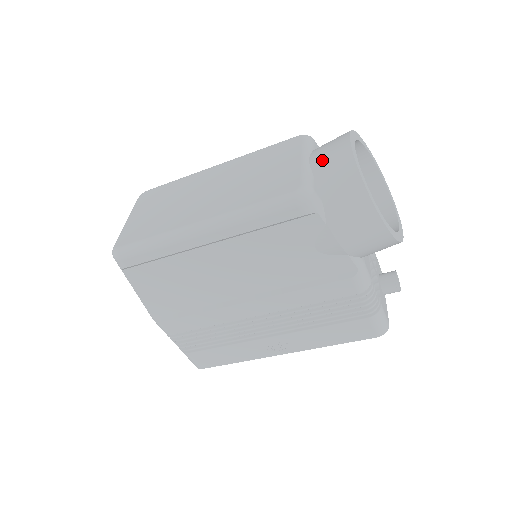
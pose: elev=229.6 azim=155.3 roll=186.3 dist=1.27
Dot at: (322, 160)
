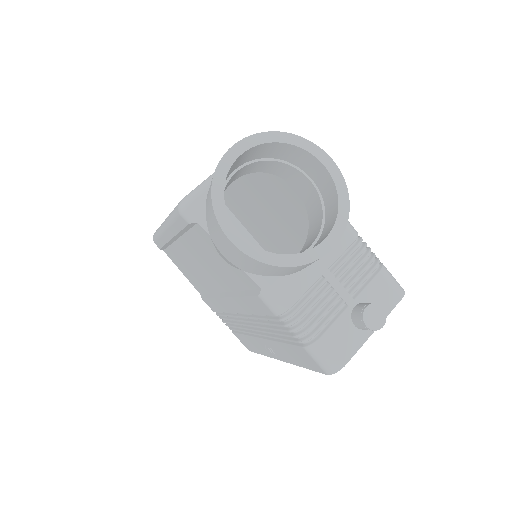
Dot at: occluded
